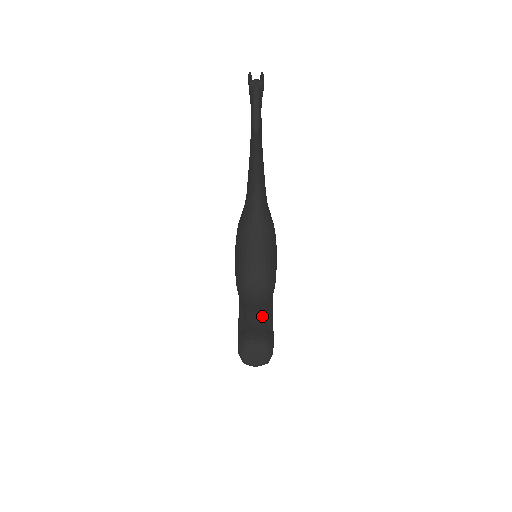
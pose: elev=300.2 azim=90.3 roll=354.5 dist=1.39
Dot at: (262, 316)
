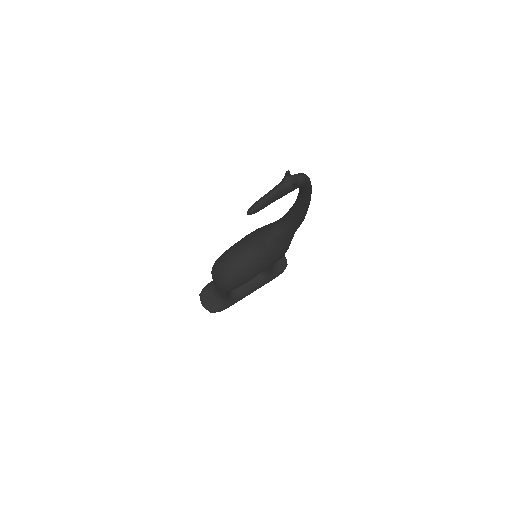
Dot at: (221, 290)
